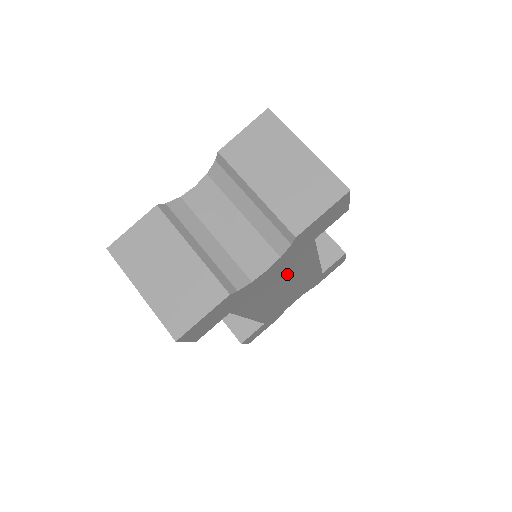
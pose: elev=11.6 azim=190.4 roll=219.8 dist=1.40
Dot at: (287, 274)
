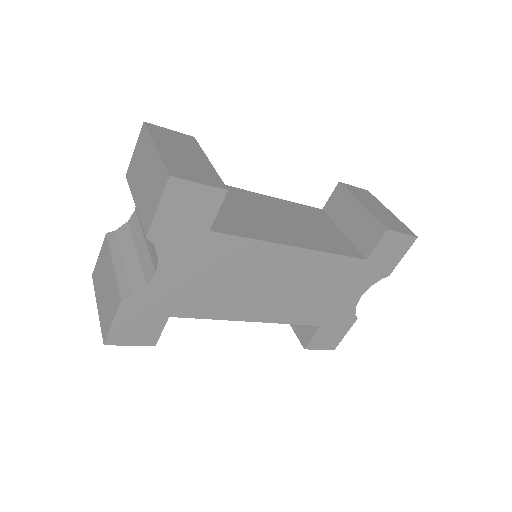
Dot at: (232, 271)
